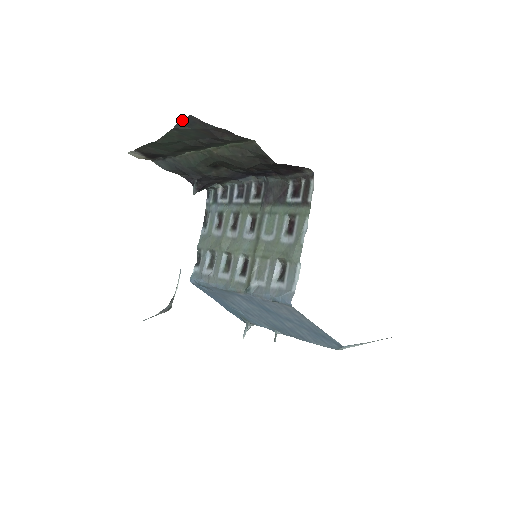
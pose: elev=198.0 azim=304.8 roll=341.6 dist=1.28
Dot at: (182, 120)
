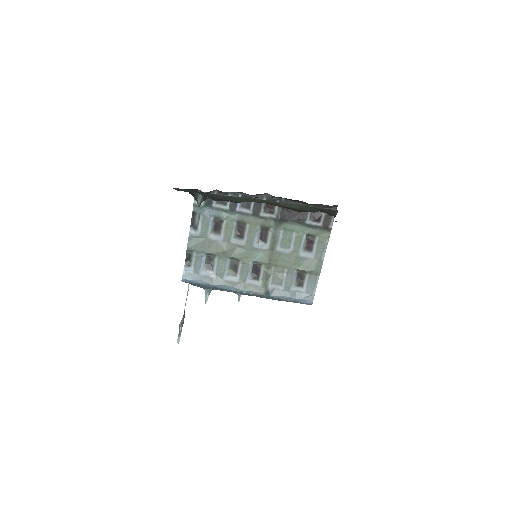
Dot at: occluded
